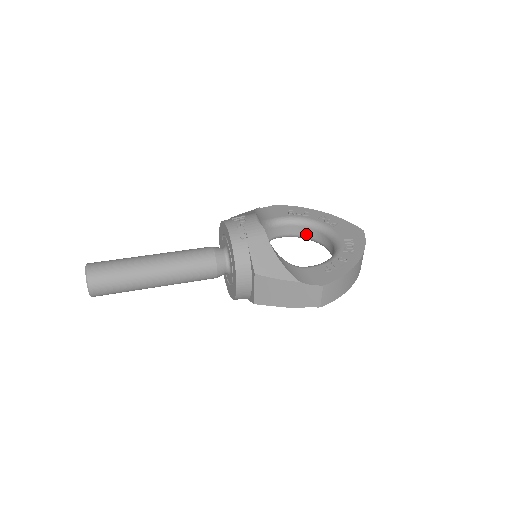
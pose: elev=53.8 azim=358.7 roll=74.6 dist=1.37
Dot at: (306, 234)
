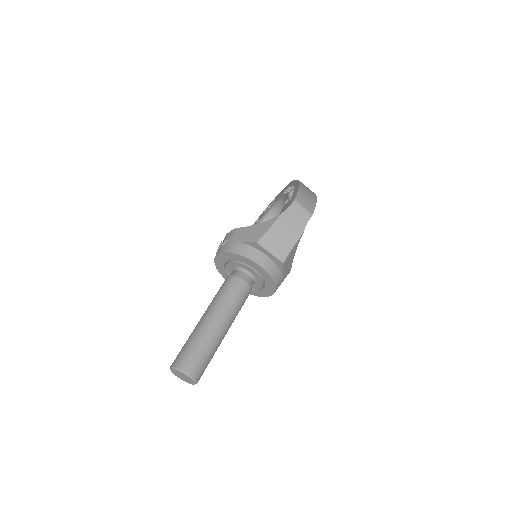
Dot at: occluded
